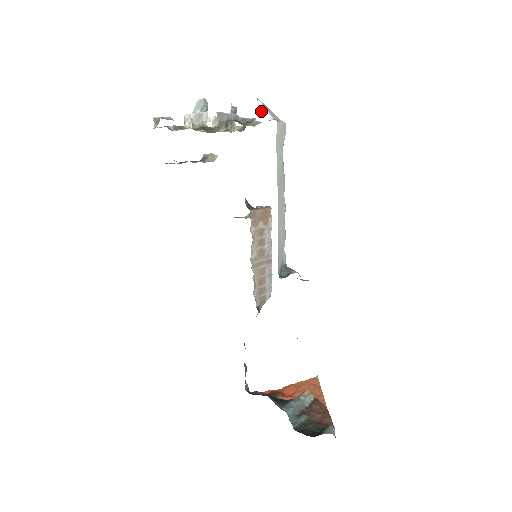
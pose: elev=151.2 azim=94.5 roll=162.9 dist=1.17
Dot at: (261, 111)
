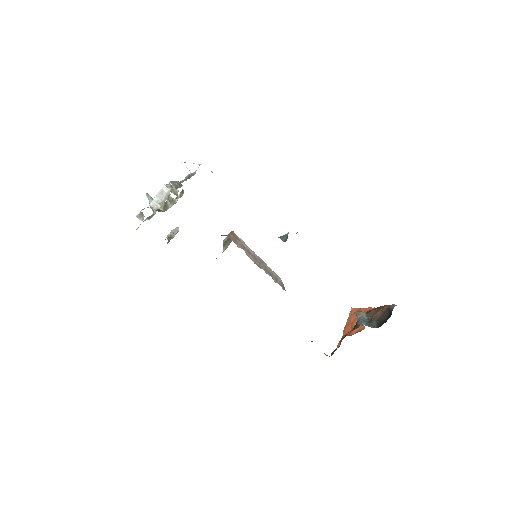
Dot at: (190, 166)
